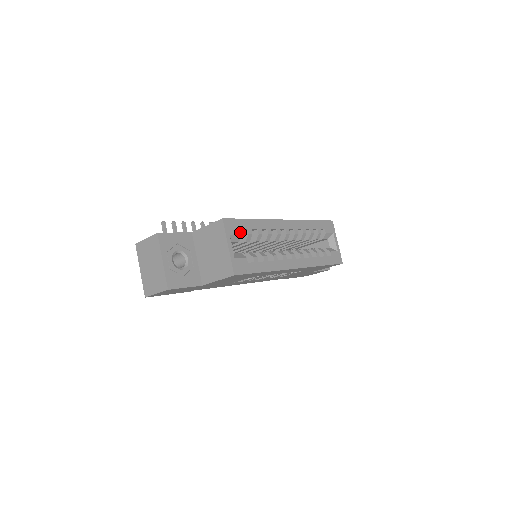
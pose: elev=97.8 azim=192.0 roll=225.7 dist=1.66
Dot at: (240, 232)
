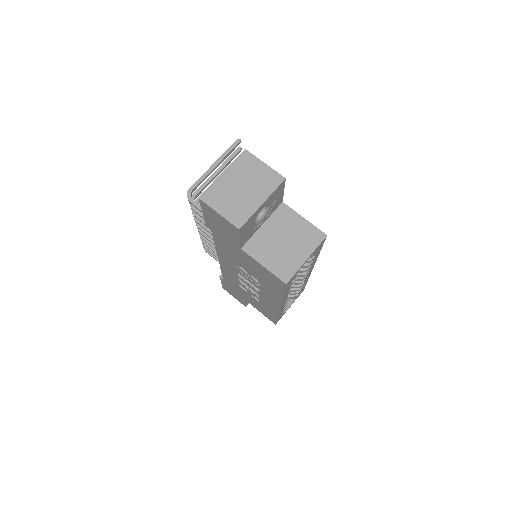
Dot at: (314, 254)
